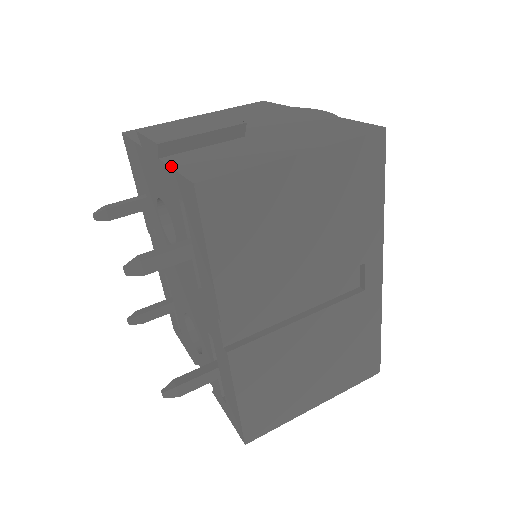
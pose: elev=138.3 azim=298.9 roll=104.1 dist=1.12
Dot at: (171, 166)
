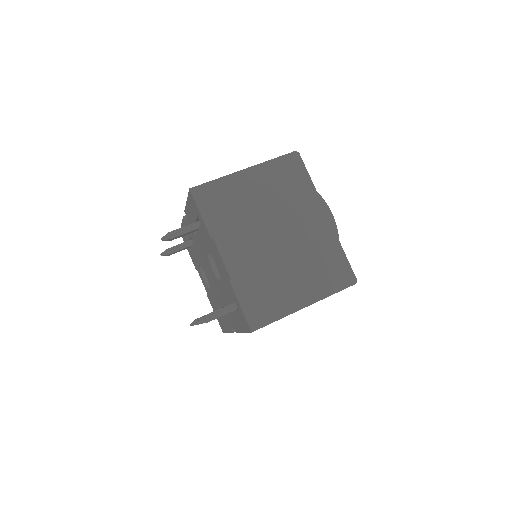
Dot at: (237, 297)
